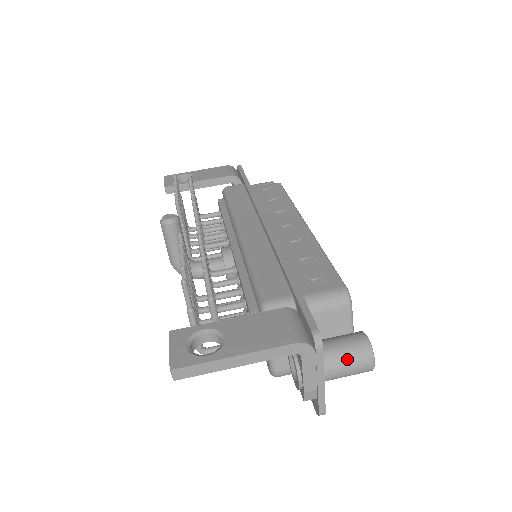
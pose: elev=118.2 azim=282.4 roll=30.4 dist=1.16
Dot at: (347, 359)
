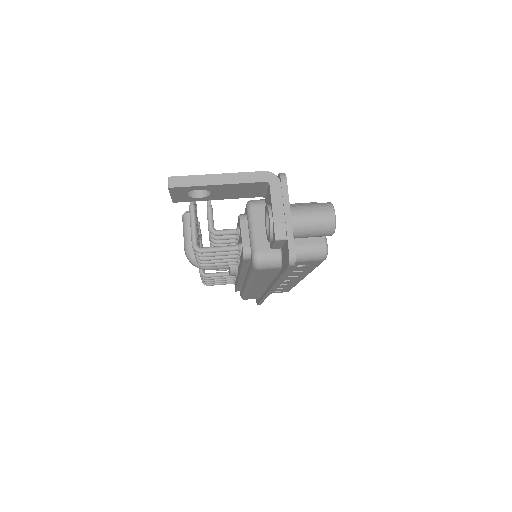
Dot at: (311, 207)
